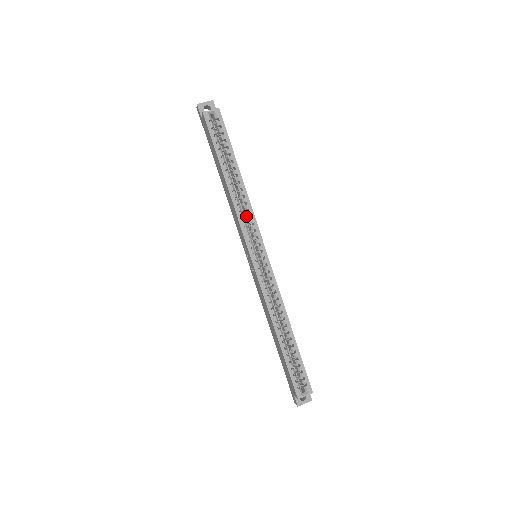
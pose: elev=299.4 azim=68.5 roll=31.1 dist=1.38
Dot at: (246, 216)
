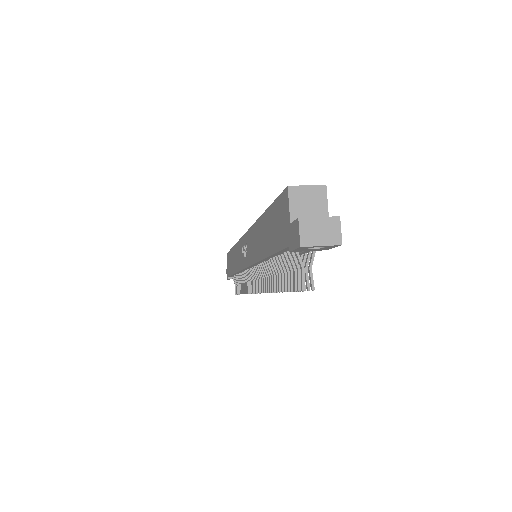
Dot at: occluded
